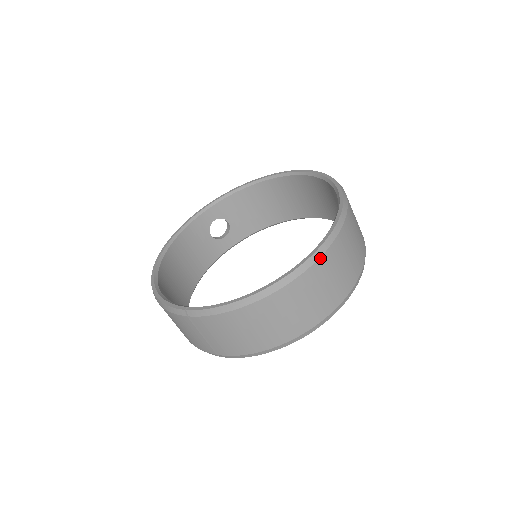
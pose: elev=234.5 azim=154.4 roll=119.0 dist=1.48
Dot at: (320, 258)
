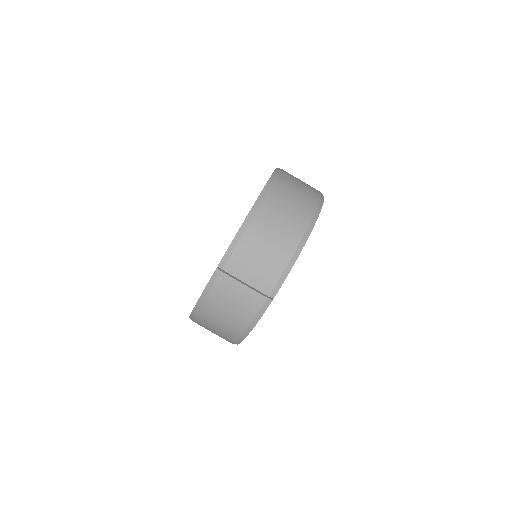
Dot at: (277, 177)
